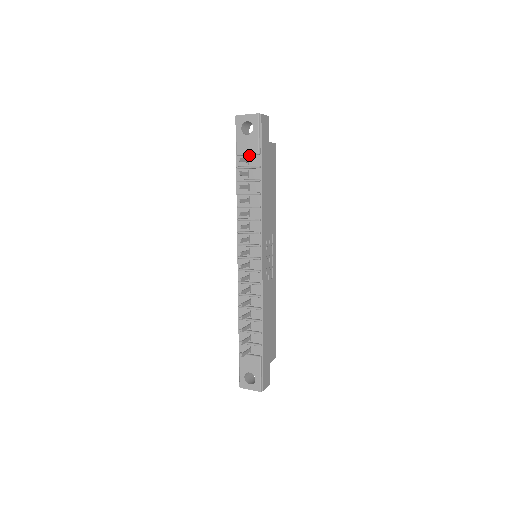
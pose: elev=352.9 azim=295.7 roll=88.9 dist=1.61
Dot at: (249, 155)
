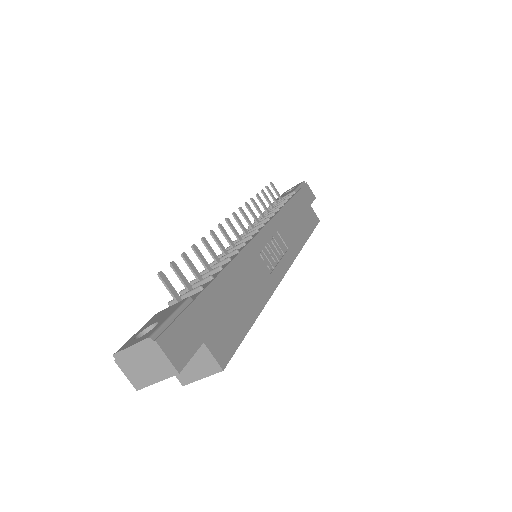
Dot at: occluded
